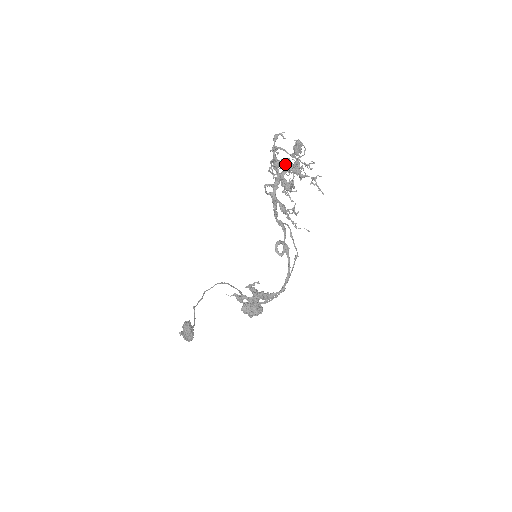
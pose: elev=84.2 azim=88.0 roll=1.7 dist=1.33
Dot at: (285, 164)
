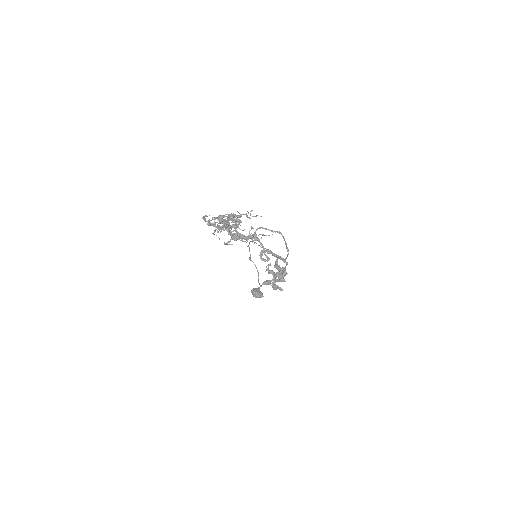
Dot at: (224, 227)
